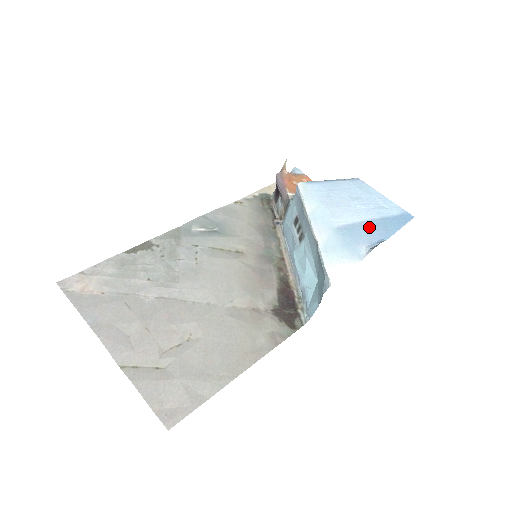
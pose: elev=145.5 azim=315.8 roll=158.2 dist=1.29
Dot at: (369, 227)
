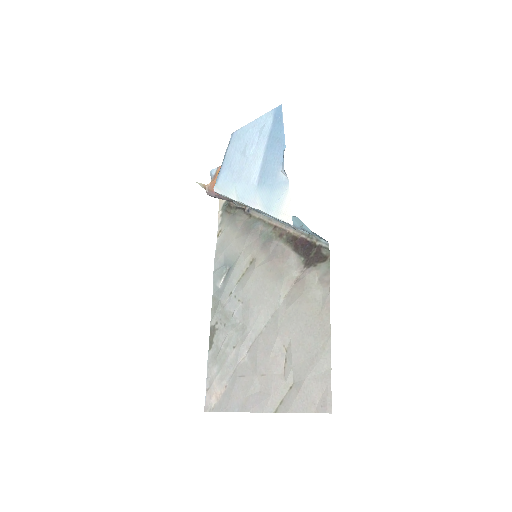
Dot at: (269, 155)
